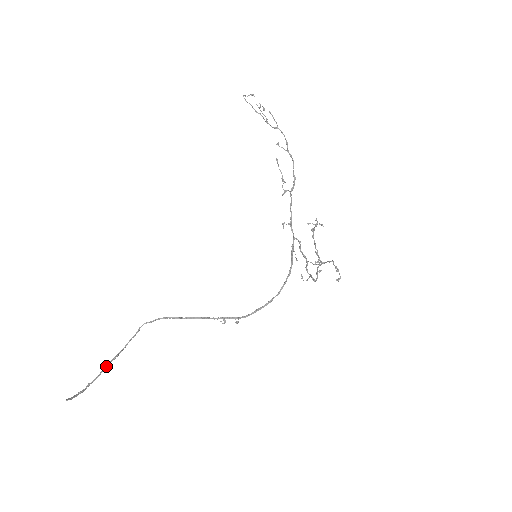
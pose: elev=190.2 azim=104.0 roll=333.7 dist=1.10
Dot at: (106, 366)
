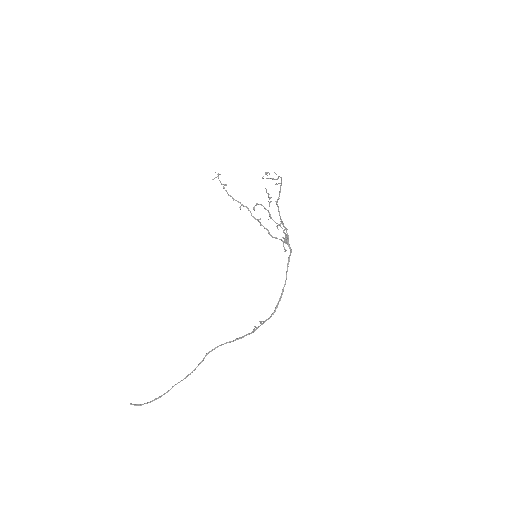
Dot at: (172, 387)
